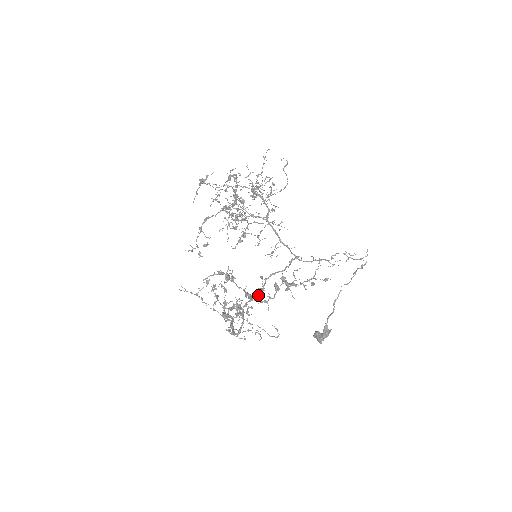
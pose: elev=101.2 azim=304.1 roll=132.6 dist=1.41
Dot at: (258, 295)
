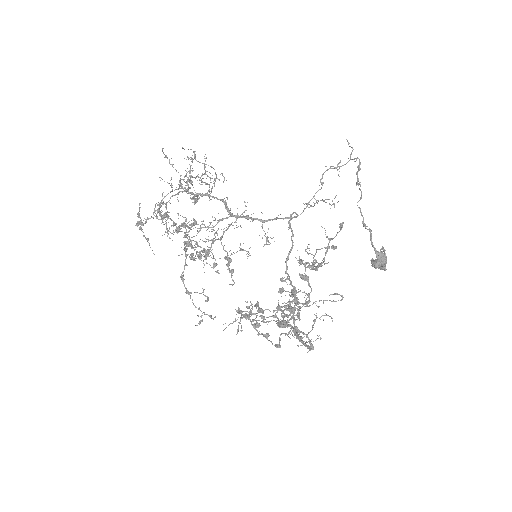
Dot at: (297, 306)
